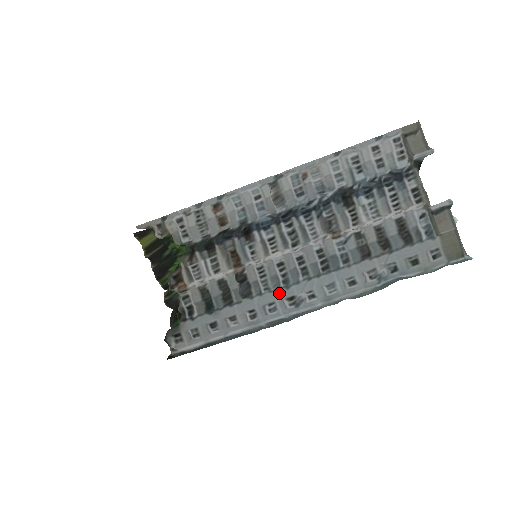
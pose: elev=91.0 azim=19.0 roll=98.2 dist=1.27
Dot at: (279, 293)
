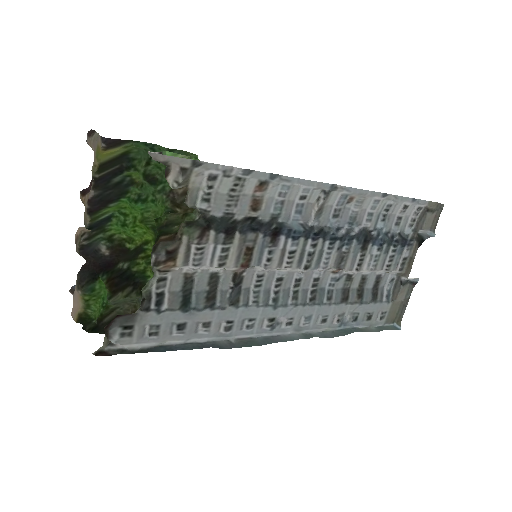
Dot at: (265, 311)
